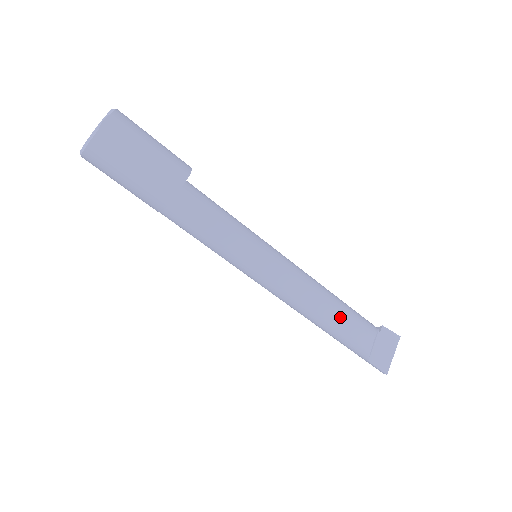
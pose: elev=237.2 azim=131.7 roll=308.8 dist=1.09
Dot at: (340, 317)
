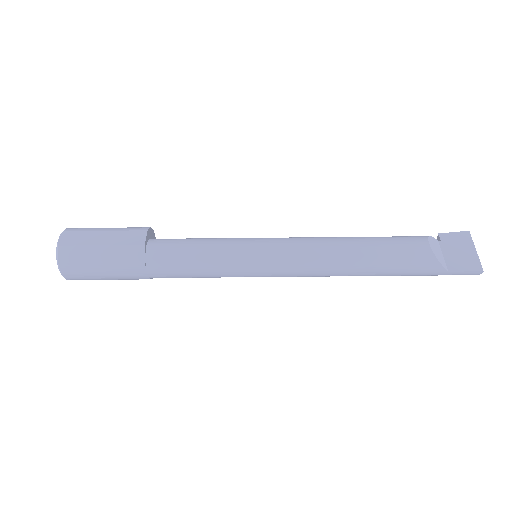
Dot at: (373, 248)
